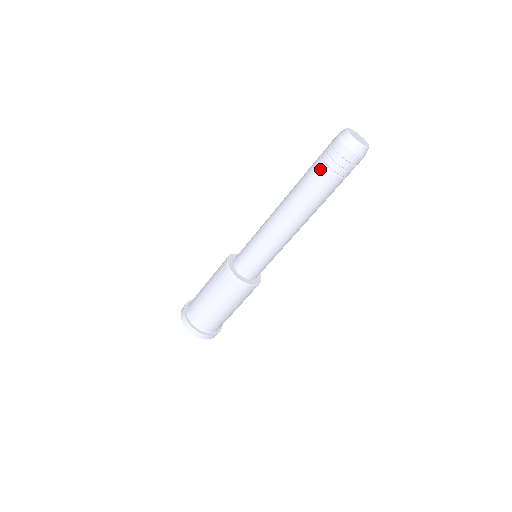
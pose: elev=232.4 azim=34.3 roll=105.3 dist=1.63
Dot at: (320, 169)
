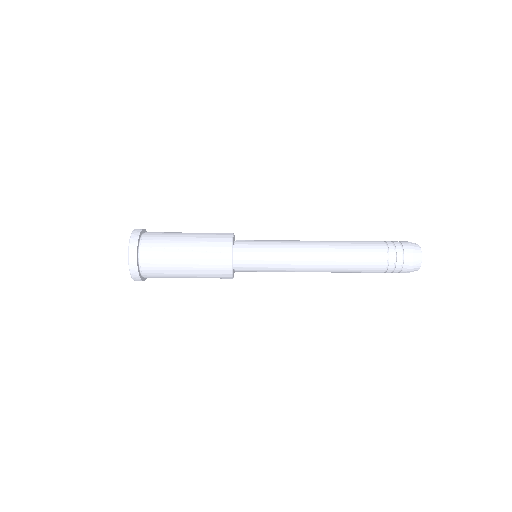
Dot at: (381, 247)
